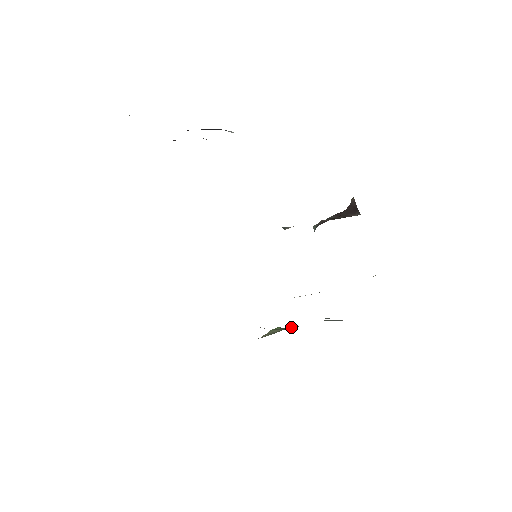
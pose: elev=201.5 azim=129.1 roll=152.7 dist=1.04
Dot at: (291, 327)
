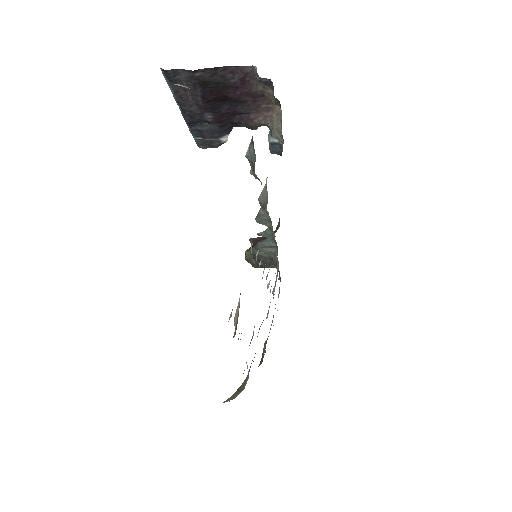
Dot at: occluded
